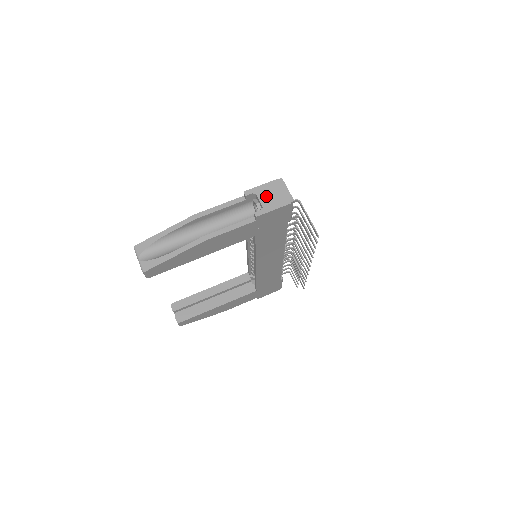
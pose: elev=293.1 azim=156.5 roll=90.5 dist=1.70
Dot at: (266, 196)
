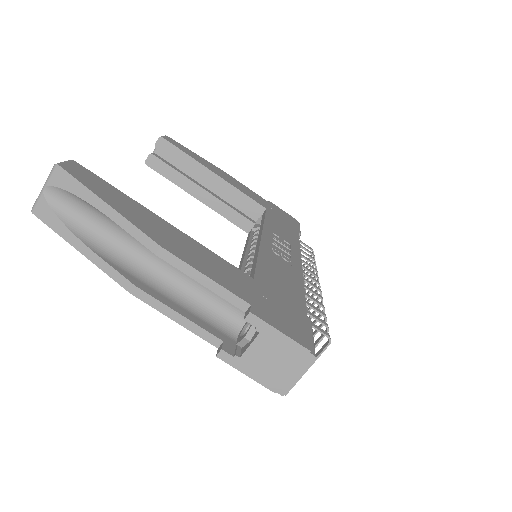
Dot at: (265, 351)
